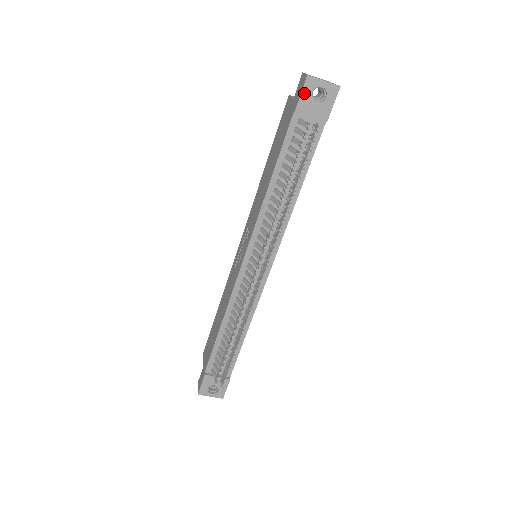
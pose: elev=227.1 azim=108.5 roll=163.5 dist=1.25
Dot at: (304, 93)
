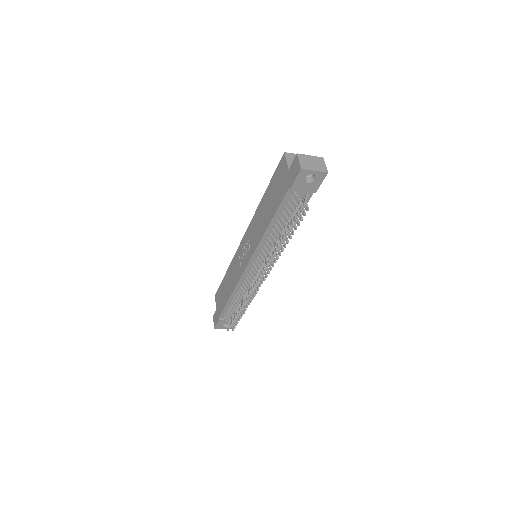
Dot at: (298, 179)
